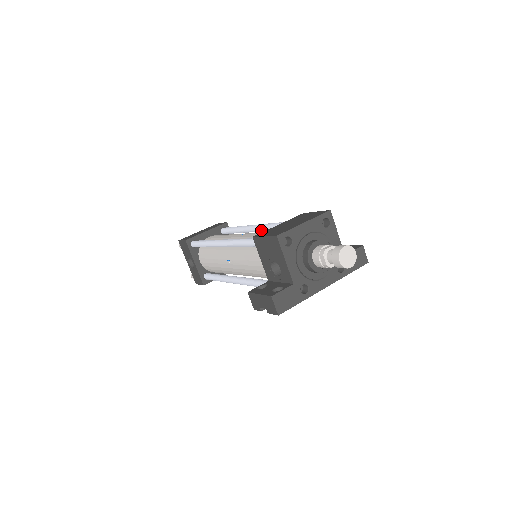
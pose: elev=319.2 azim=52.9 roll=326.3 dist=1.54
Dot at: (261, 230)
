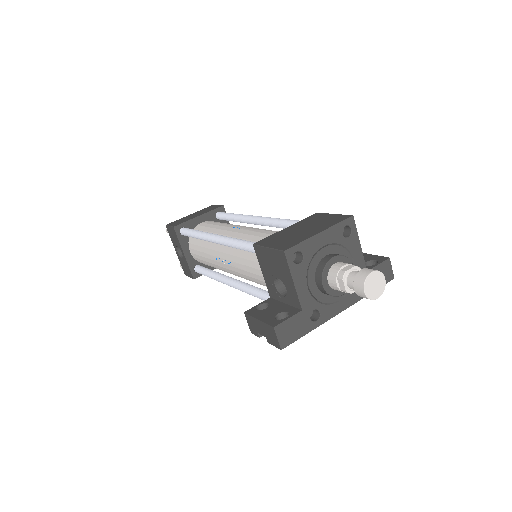
Dot at: (263, 224)
